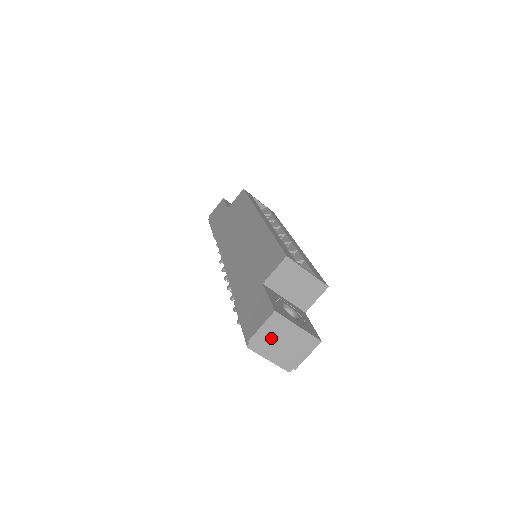
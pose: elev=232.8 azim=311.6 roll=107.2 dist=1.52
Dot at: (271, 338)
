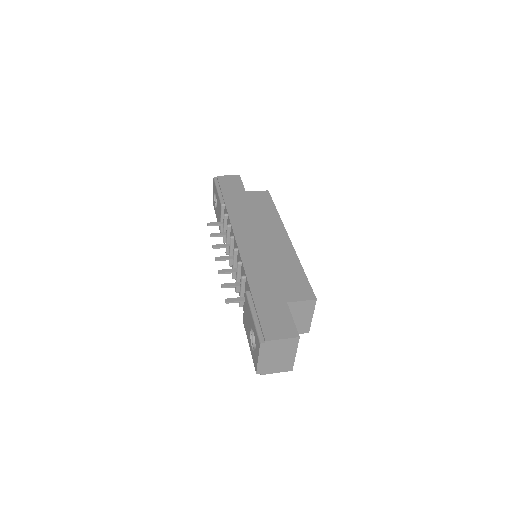
Dot at: (277, 349)
